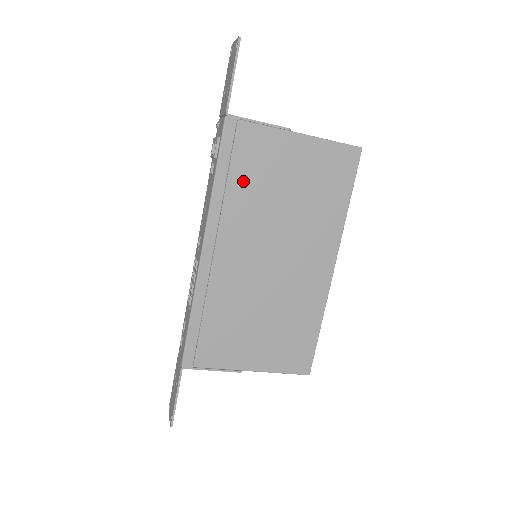
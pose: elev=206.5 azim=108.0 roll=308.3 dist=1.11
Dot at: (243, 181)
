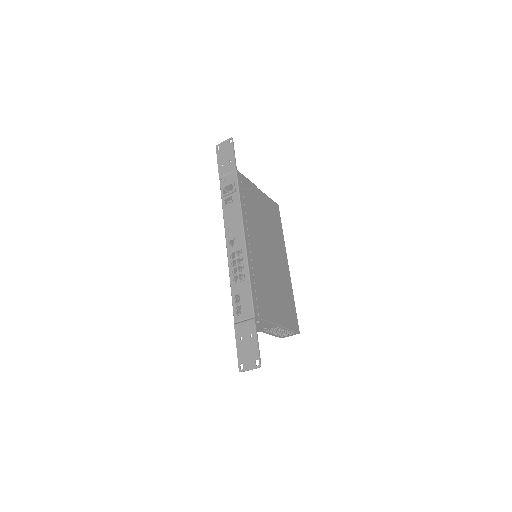
Dot at: (249, 206)
